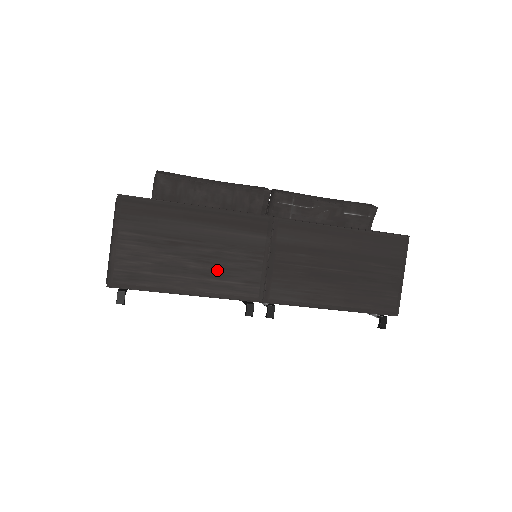
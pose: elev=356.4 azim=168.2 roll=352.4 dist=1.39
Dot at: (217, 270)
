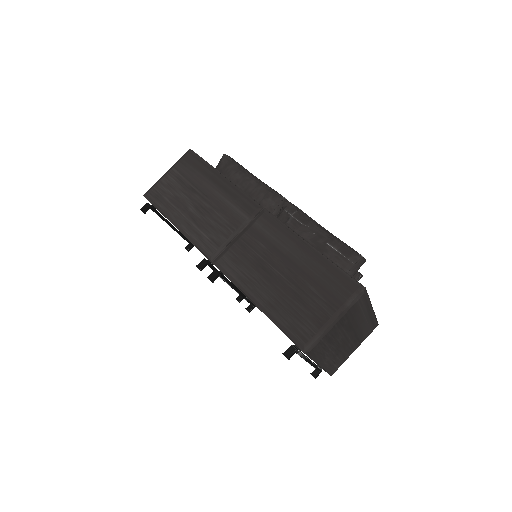
Dot at: (202, 221)
